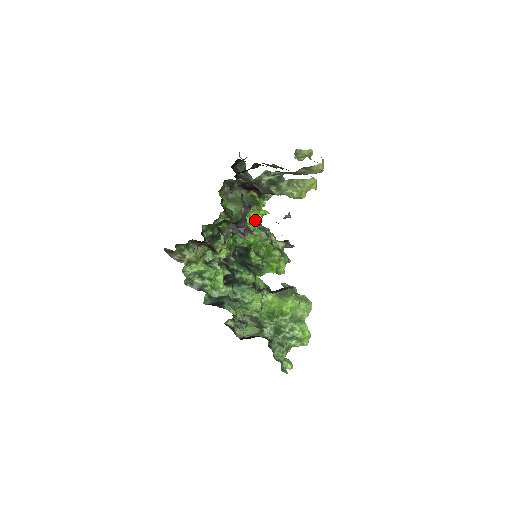
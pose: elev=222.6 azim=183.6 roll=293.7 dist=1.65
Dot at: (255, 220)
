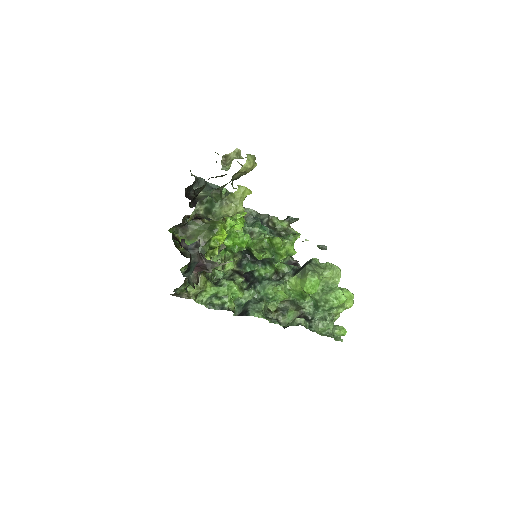
Dot at: (225, 238)
